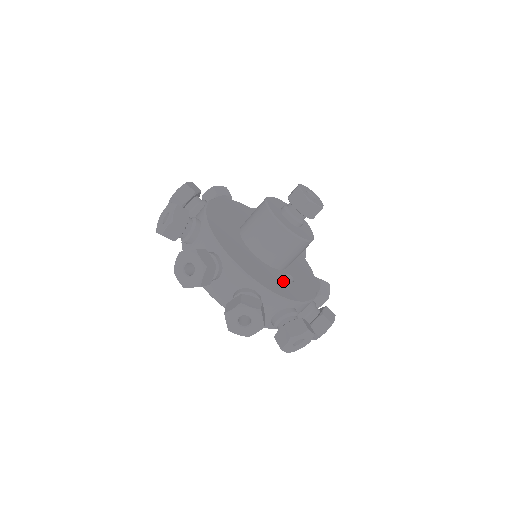
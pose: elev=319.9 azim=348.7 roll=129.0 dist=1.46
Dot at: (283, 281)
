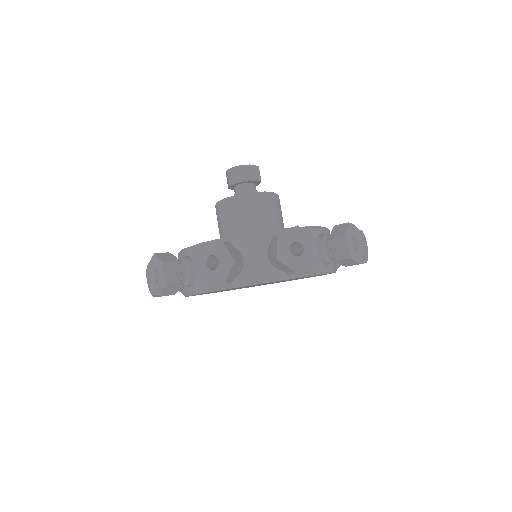
Dot at: occluded
